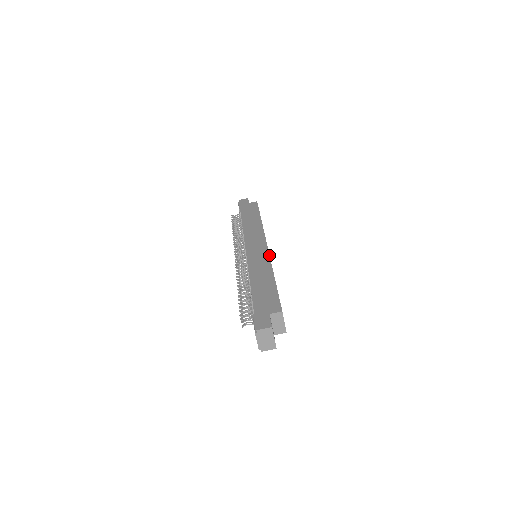
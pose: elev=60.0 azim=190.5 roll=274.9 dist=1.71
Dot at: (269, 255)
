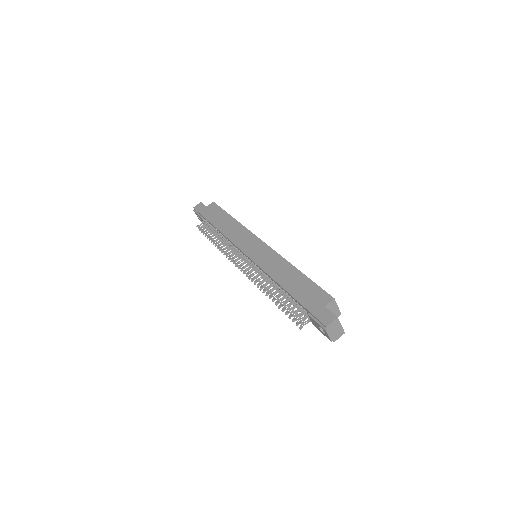
Dot at: (274, 250)
